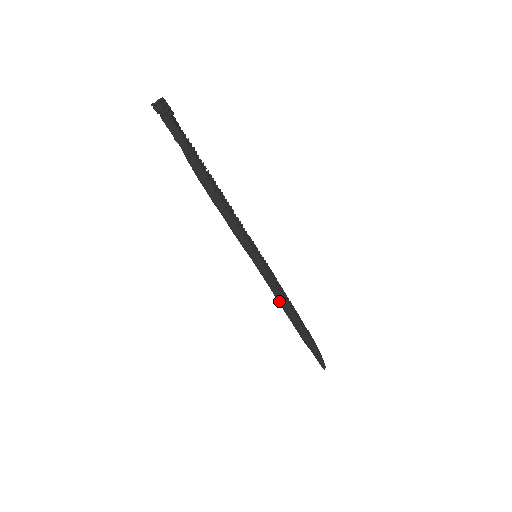
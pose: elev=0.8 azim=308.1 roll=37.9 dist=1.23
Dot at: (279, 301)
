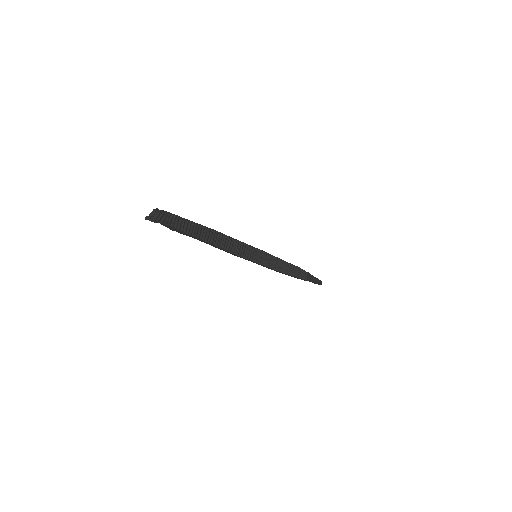
Dot at: (277, 271)
